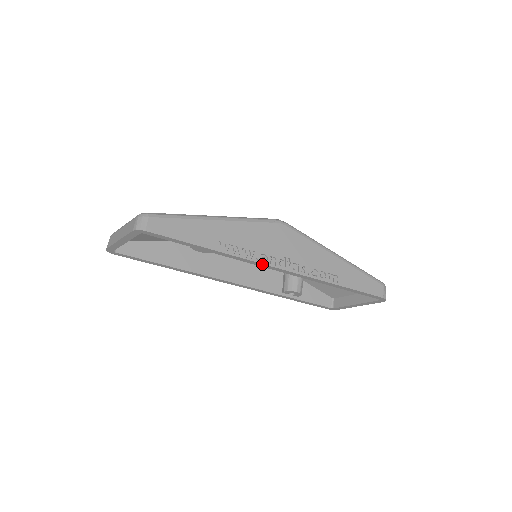
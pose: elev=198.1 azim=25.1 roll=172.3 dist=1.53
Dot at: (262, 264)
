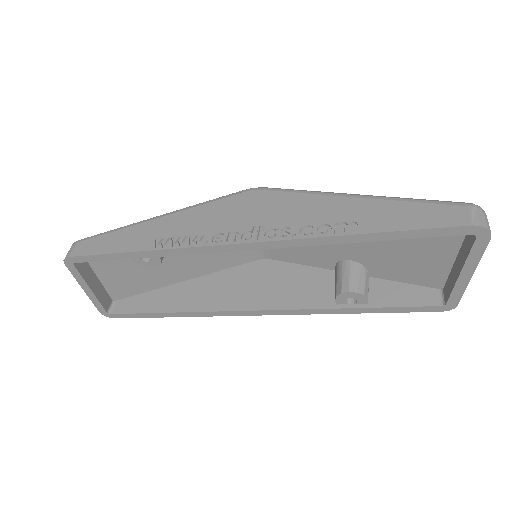
Dot at: (216, 246)
